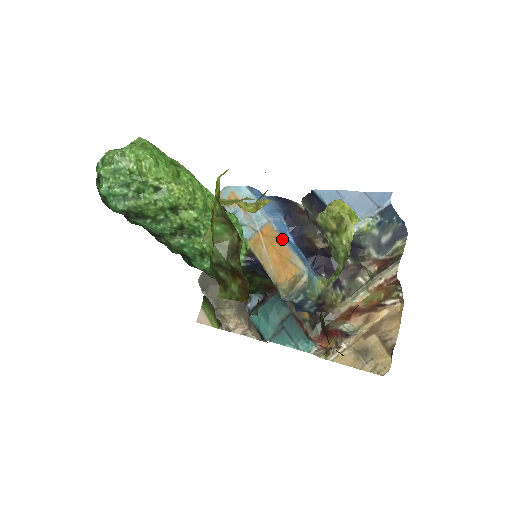
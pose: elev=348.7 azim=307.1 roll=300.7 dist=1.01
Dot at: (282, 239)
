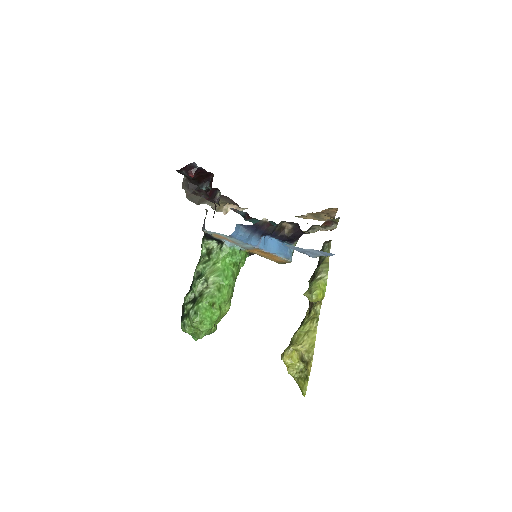
Dot at: (269, 253)
